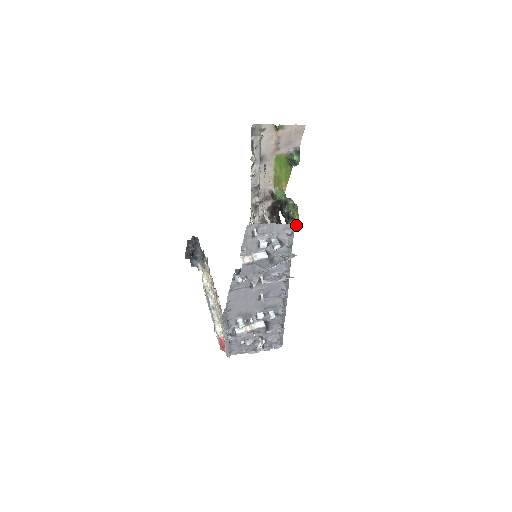
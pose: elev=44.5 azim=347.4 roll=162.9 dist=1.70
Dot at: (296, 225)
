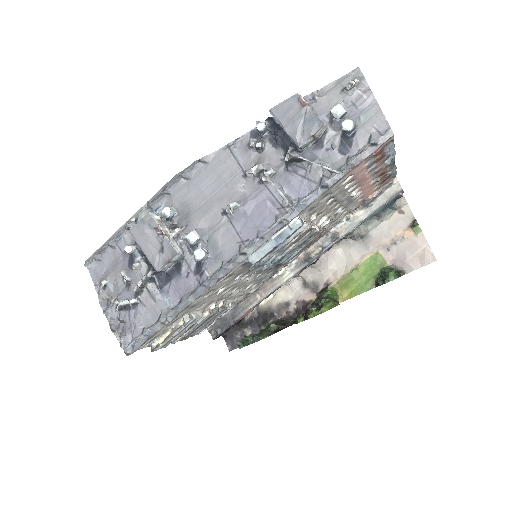
Dot at: (316, 313)
